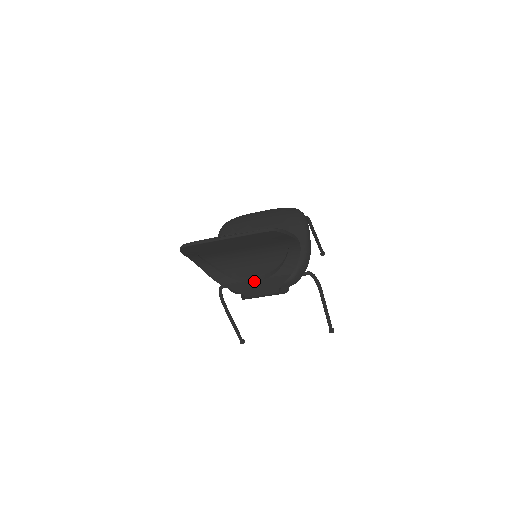
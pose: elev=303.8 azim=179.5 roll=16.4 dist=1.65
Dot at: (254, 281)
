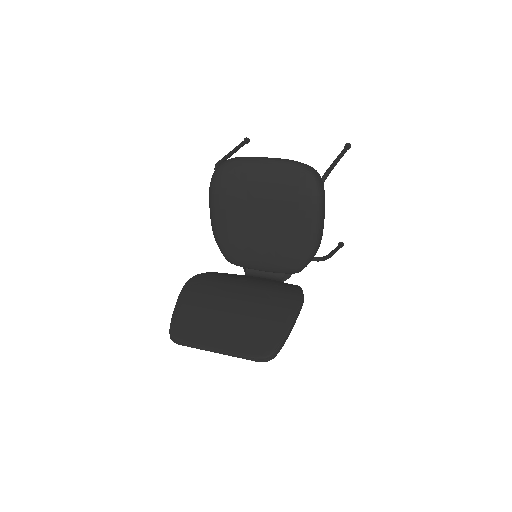
Dot at: occluded
